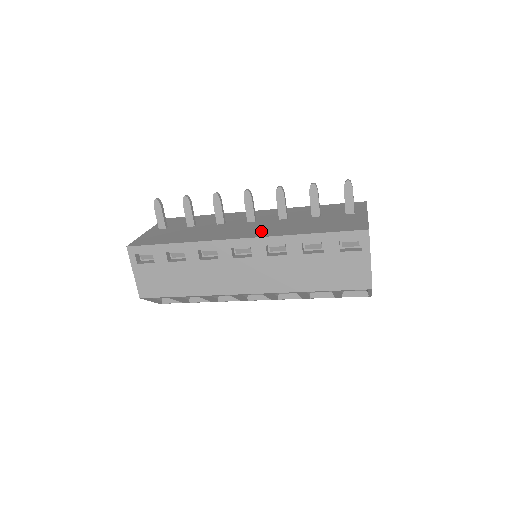
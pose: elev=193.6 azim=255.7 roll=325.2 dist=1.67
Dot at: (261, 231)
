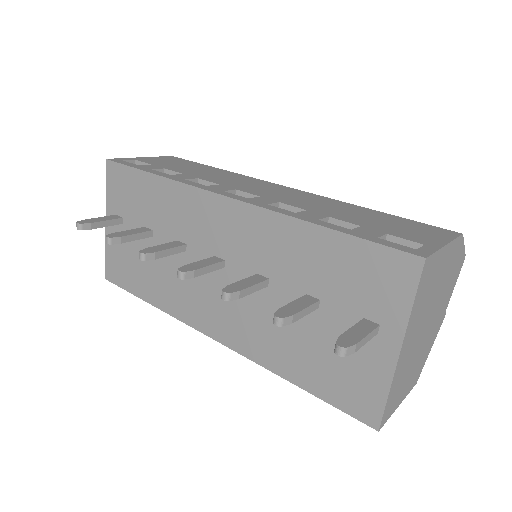
Dot at: (234, 327)
